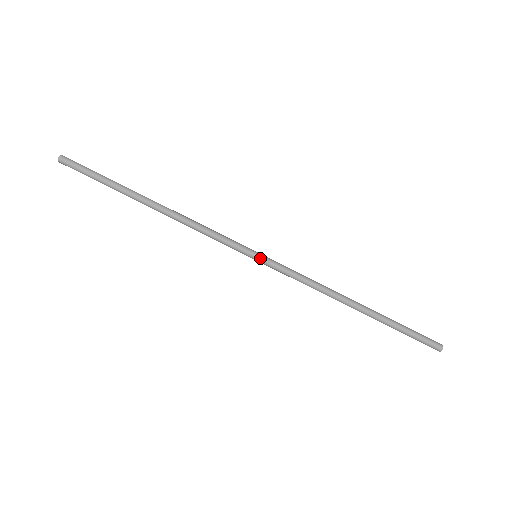
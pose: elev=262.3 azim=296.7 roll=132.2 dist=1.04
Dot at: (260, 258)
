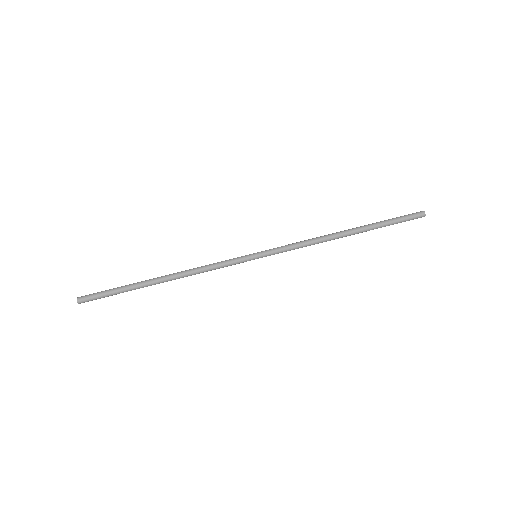
Dot at: (260, 257)
